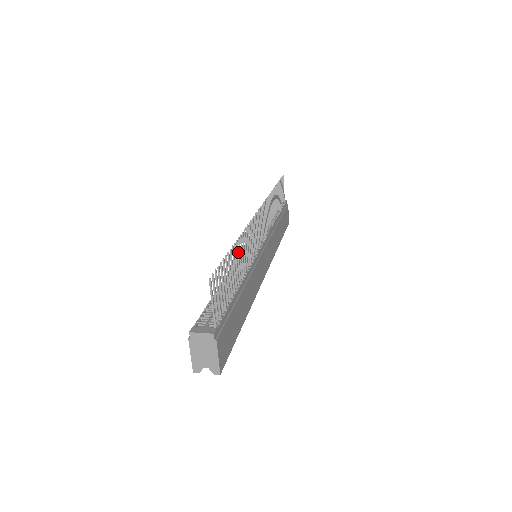
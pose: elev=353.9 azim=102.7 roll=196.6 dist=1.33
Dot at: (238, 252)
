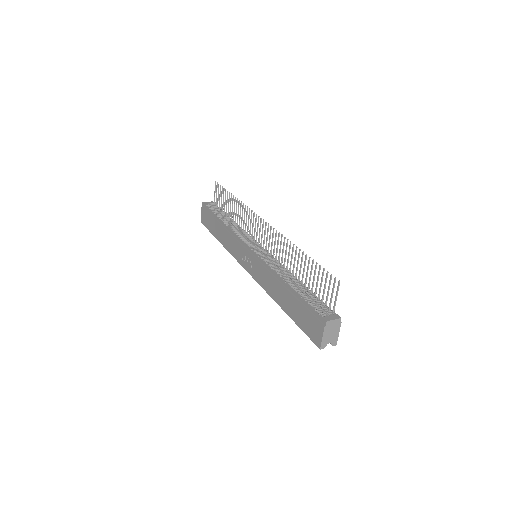
Dot at: (299, 257)
